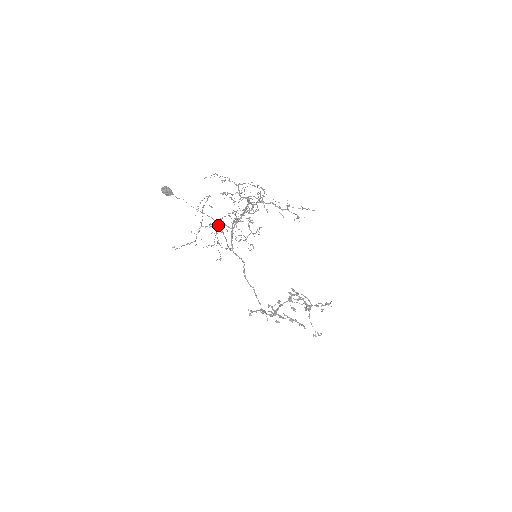
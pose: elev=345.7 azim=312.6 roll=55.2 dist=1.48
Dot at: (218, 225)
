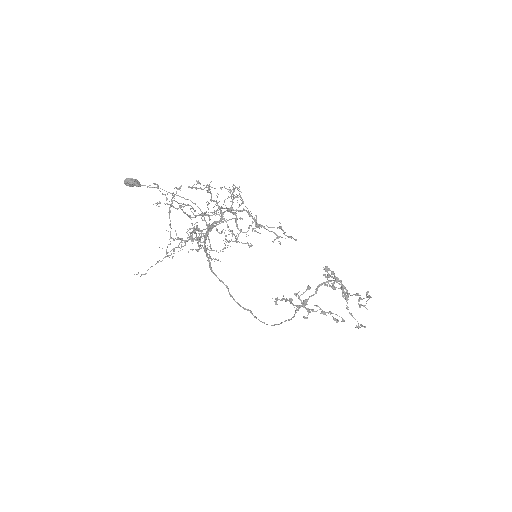
Dot at: occluded
